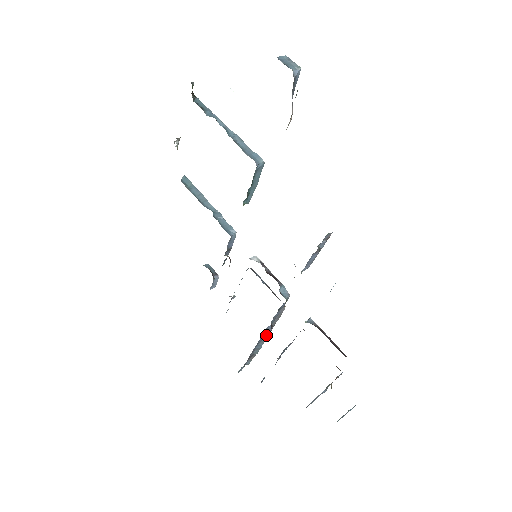
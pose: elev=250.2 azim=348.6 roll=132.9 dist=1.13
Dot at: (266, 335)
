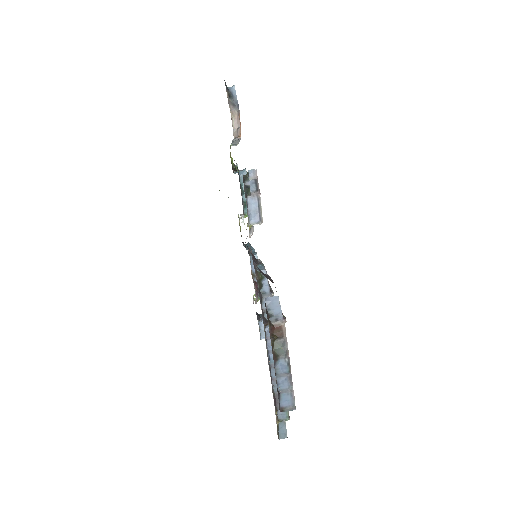
Dot at: occluded
